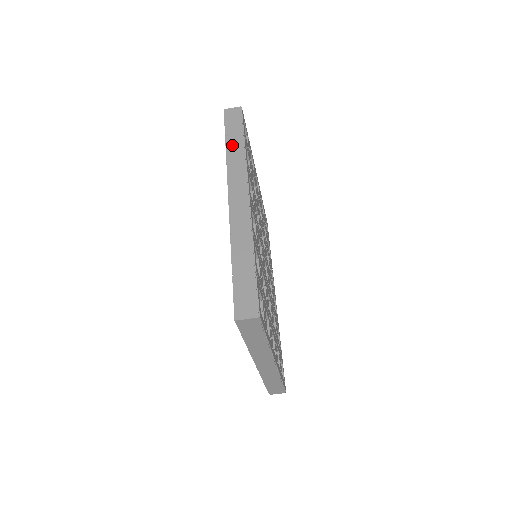
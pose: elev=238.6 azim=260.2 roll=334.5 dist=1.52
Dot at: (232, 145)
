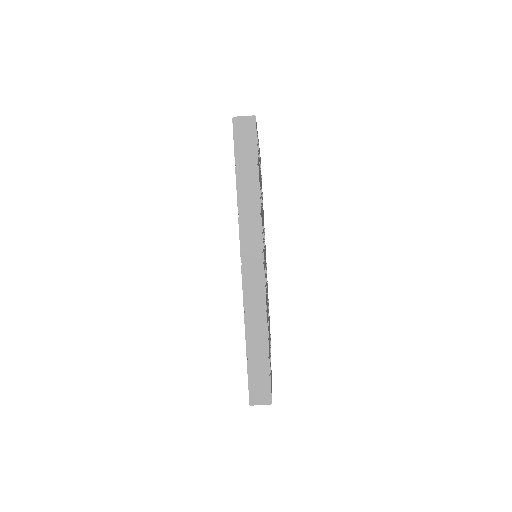
Dot at: (244, 185)
